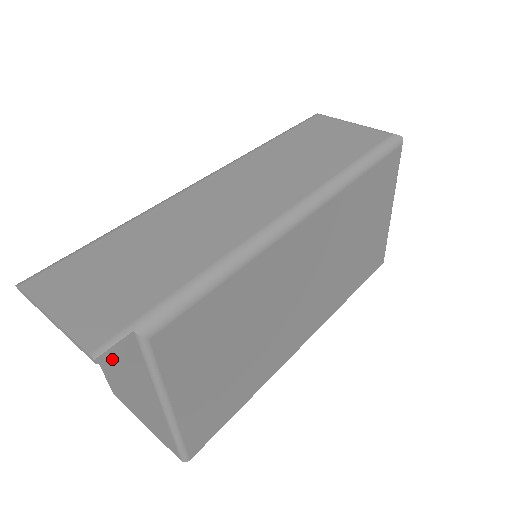
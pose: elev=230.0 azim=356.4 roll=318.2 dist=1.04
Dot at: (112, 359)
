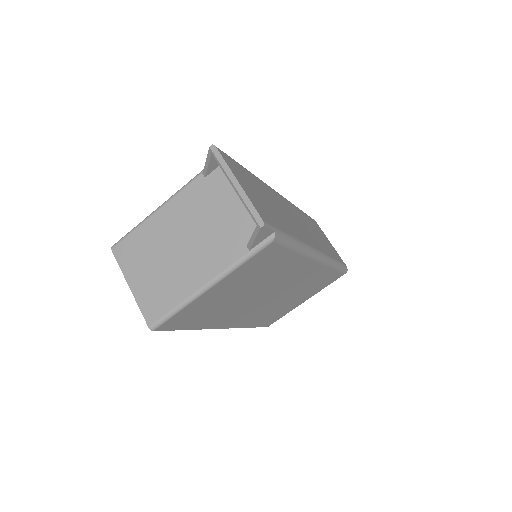
Dot at: (260, 233)
